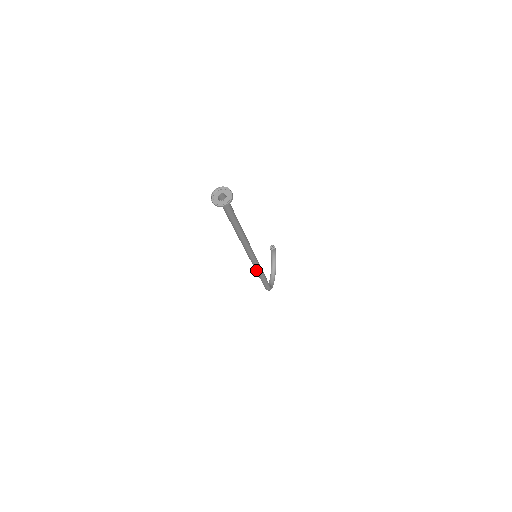
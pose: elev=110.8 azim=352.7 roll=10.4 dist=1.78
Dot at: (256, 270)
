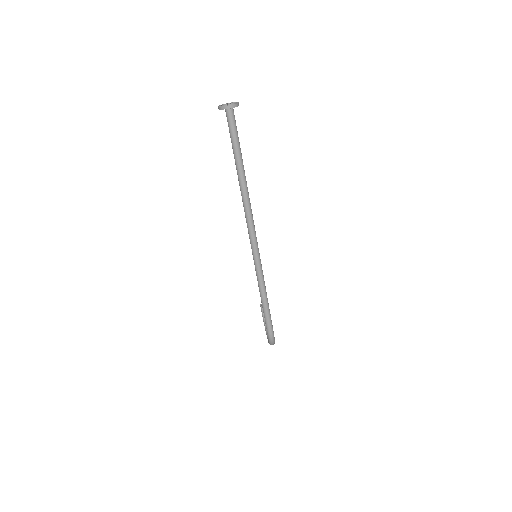
Dot at: (258, 276)
